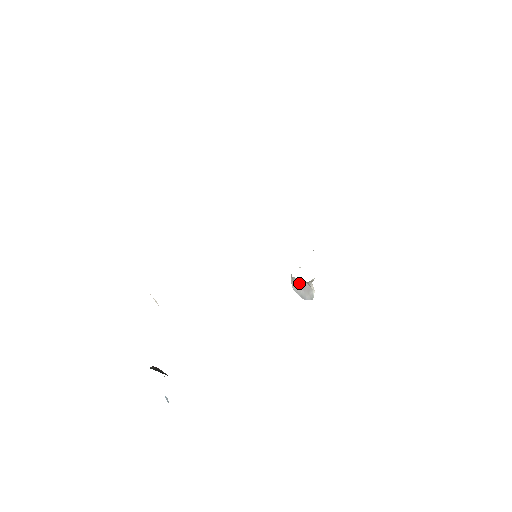
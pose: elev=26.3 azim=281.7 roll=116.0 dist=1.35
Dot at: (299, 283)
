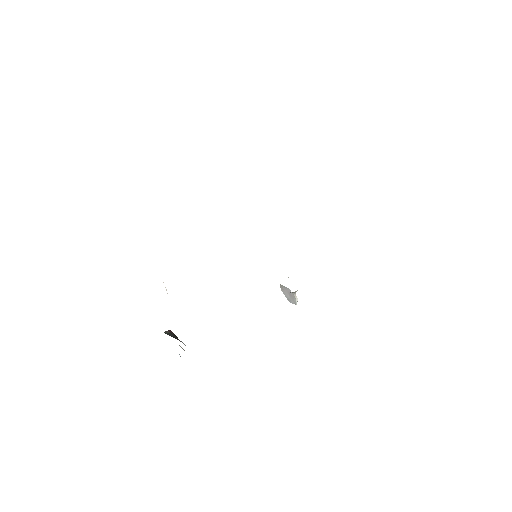
Dot at: (286, 289)
